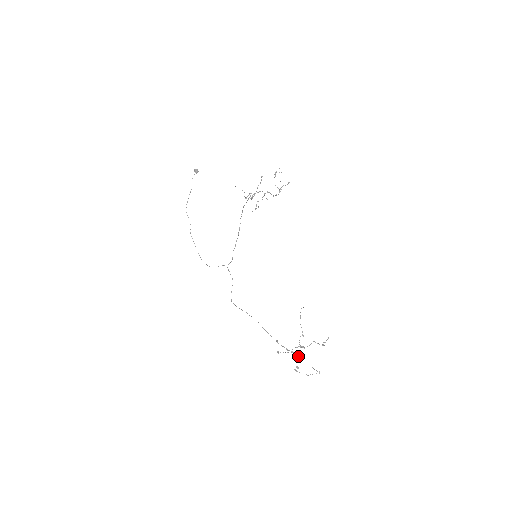
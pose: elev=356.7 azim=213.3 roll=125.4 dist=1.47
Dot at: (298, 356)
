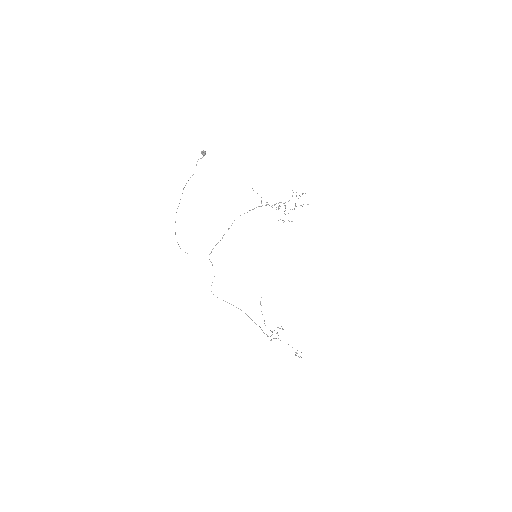
Dot at: occluded
